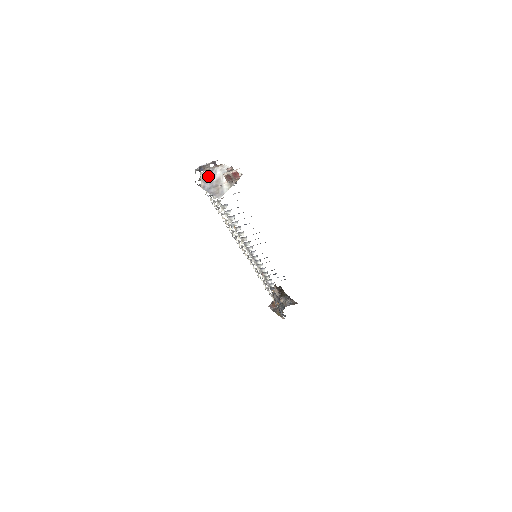
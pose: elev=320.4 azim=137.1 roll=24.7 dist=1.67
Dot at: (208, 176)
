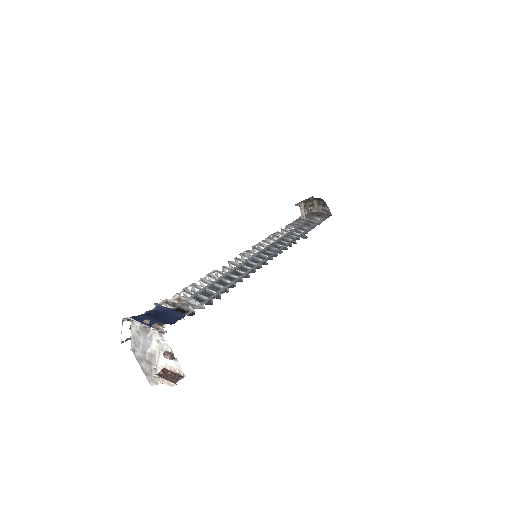
Dot at: (140, 337)
